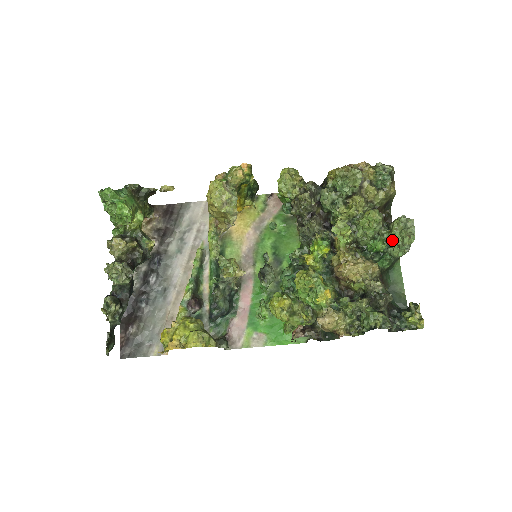
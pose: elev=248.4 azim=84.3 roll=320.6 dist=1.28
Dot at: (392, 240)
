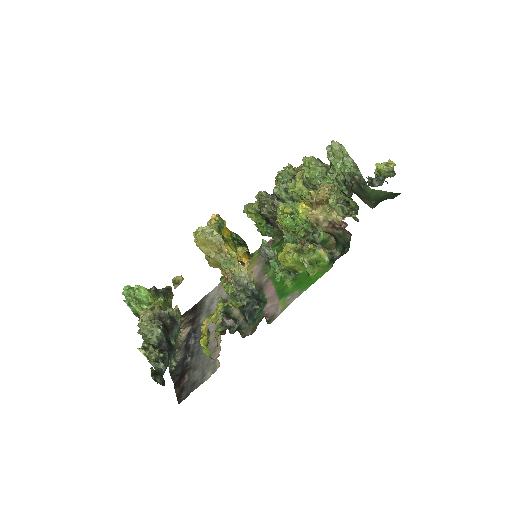
Dot at: (337, 167)
